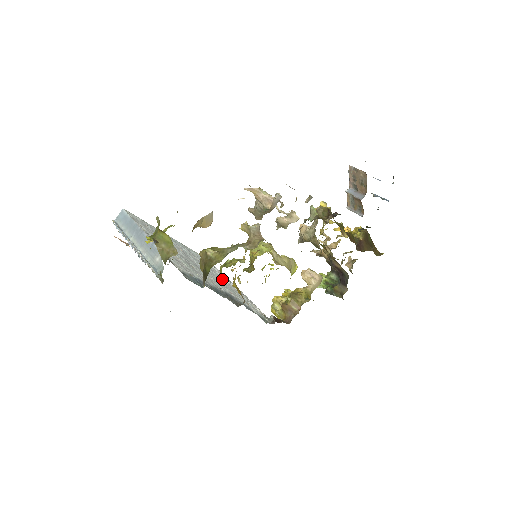
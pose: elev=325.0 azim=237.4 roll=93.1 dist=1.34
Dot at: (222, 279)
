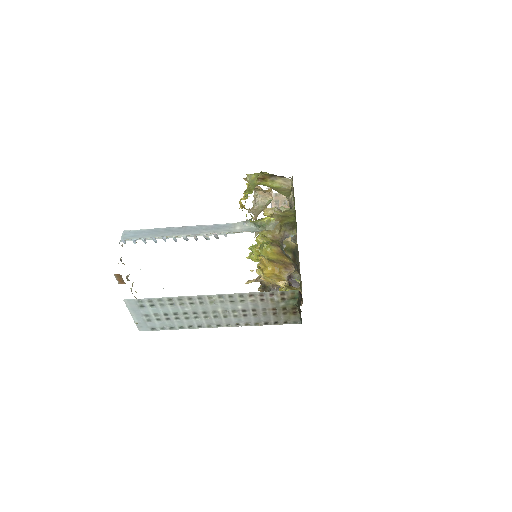
Dot at: occluded
